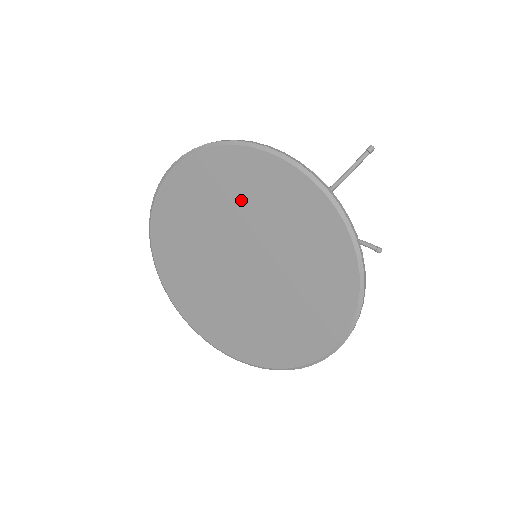
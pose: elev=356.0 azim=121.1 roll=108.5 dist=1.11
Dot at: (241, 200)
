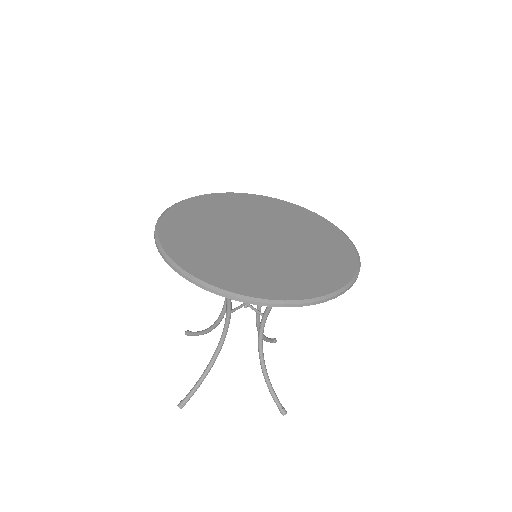
Dot at: (266, 212)
